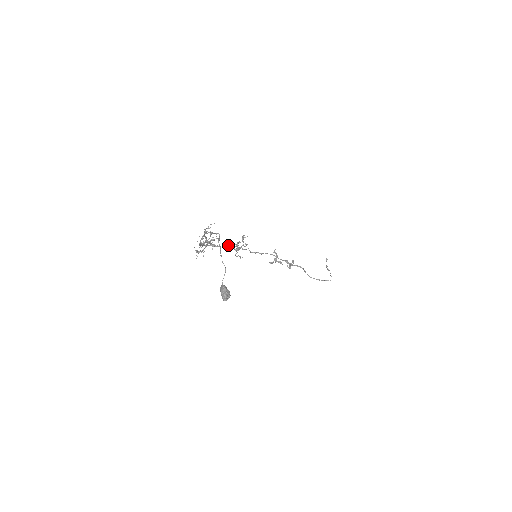
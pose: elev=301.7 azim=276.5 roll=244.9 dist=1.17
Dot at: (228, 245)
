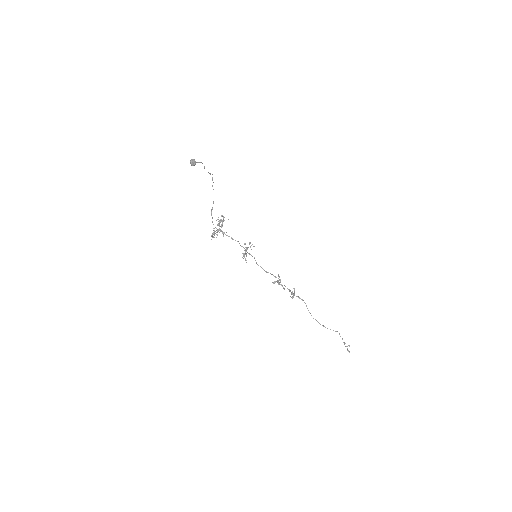
Dot at: occluded
